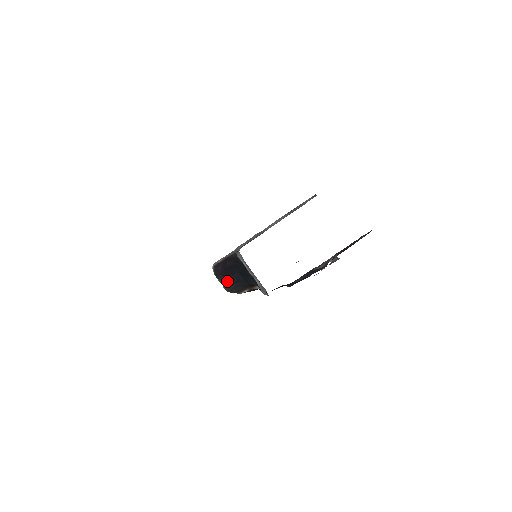
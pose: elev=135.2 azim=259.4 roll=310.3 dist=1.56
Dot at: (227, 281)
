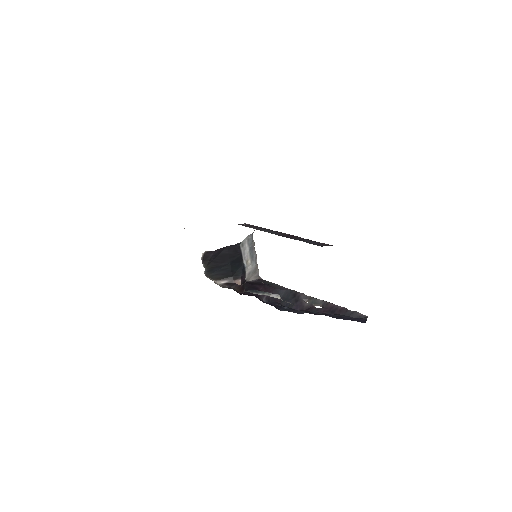
Dot at: (212, 267)
